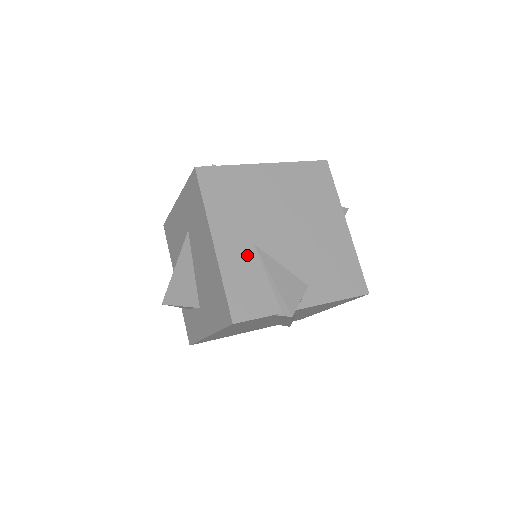
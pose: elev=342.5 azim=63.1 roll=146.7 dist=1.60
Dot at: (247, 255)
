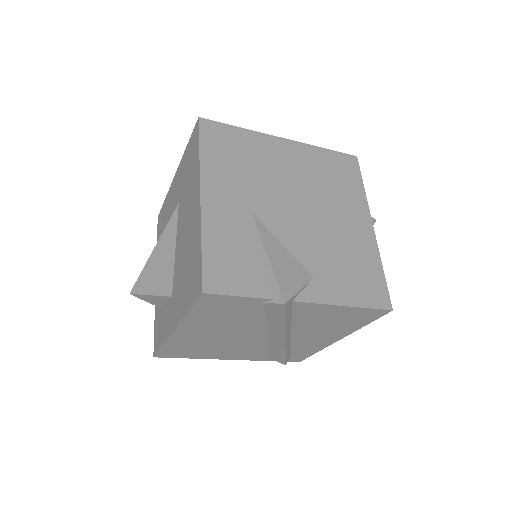
Dot at: (240, 221)
